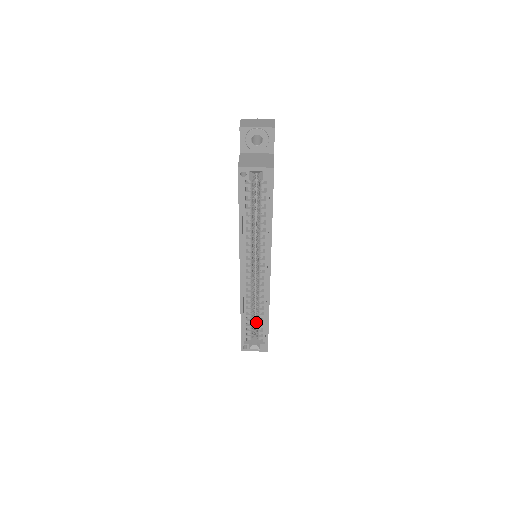
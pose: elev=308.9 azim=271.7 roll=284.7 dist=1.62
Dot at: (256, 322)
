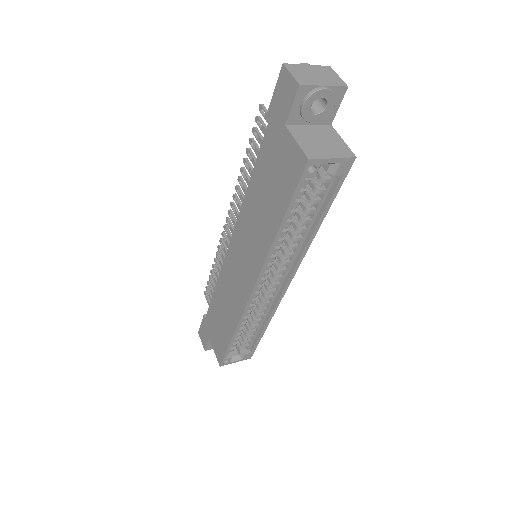
Dot at: occluded
